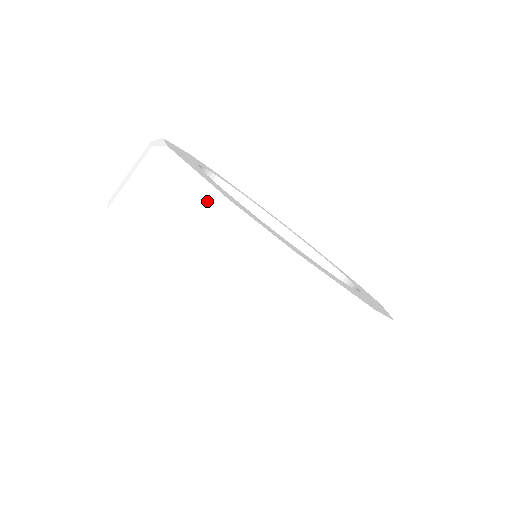
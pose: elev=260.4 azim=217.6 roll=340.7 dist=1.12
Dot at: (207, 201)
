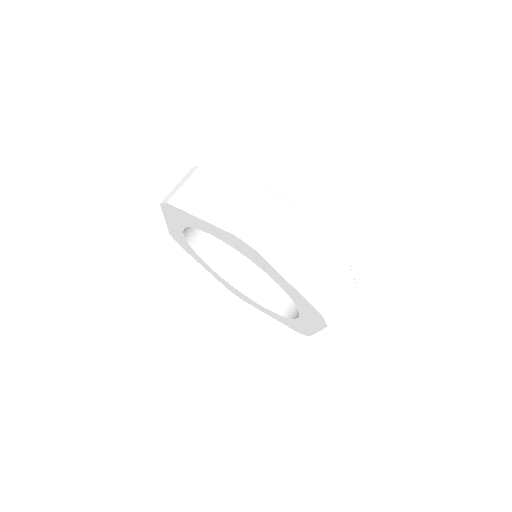
Dot at: occluded
